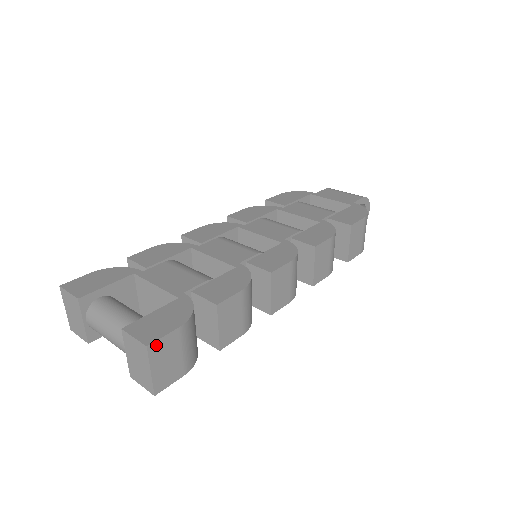
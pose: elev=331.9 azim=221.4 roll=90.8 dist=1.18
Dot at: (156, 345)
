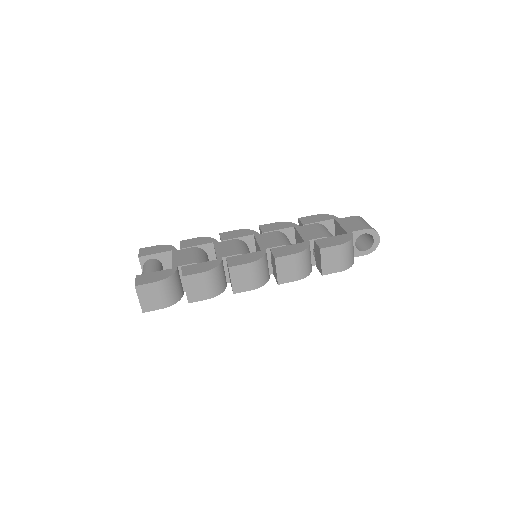
Dot at: (141, 287)
